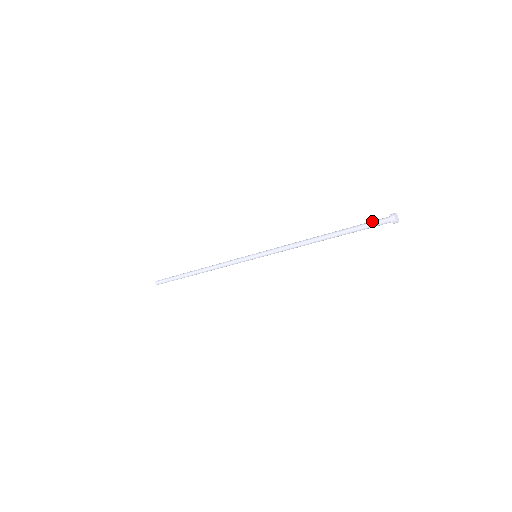
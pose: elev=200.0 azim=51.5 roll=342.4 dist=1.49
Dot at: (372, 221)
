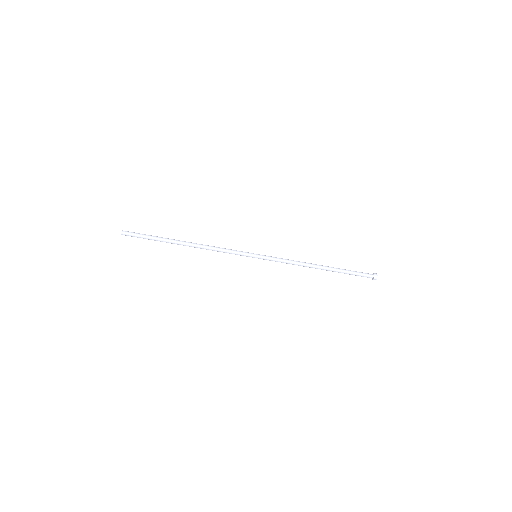
Dot at: (360, 272)
